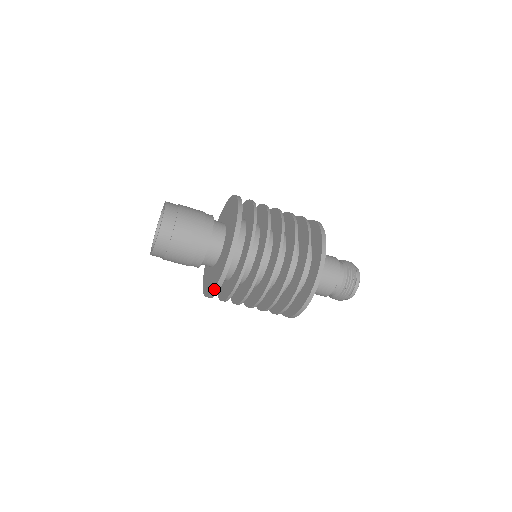
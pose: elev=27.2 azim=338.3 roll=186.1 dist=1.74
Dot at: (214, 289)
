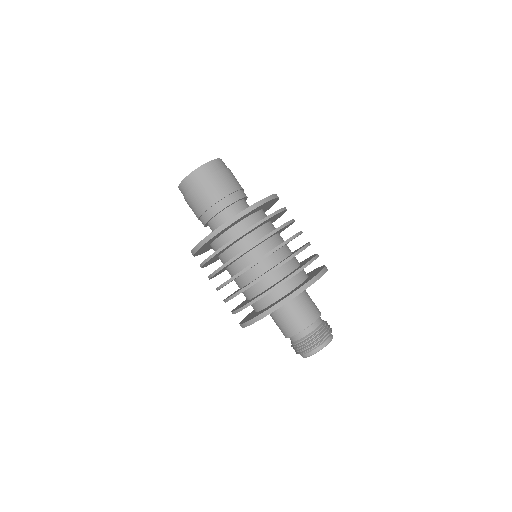
Dot at: occluded
